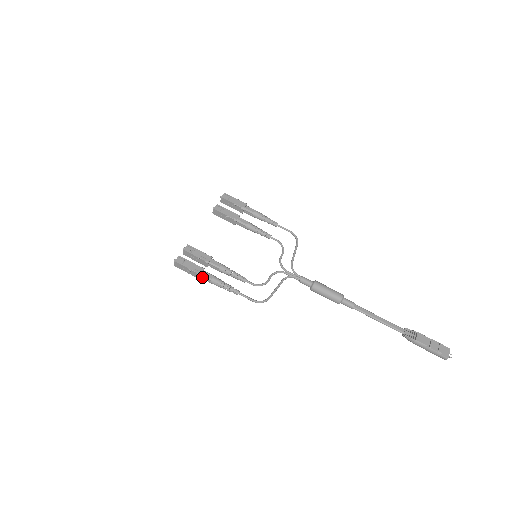
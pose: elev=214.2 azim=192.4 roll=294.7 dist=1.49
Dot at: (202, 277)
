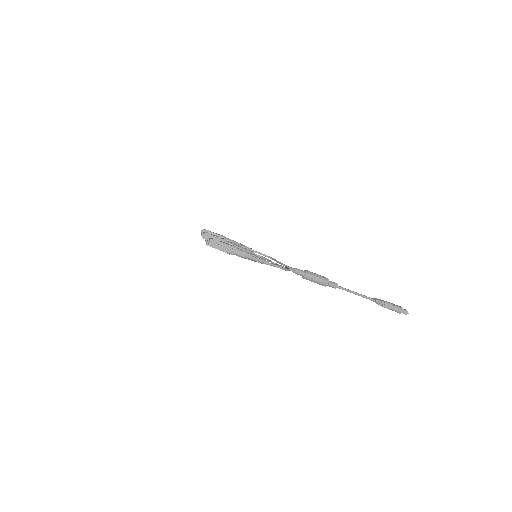
Dot at: (236, 251)
